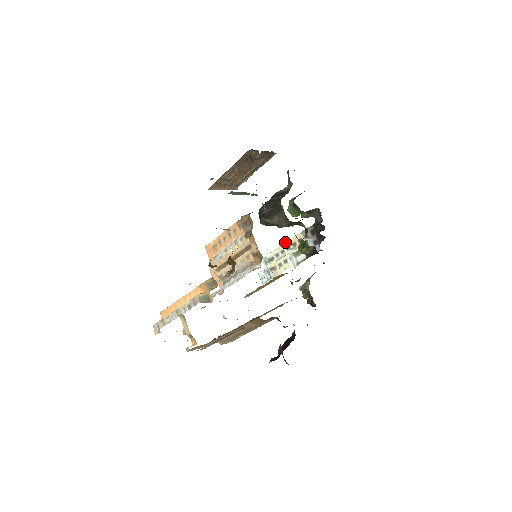
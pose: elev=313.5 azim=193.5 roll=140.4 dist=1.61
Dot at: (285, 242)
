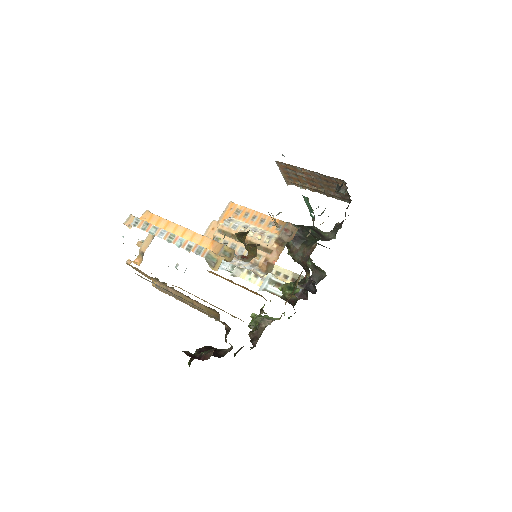
Dot at: occluded
